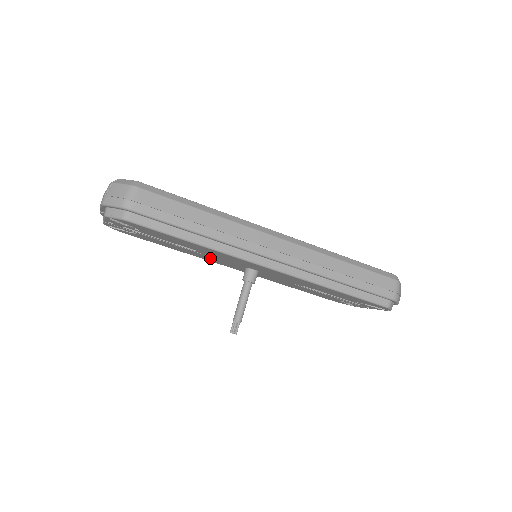
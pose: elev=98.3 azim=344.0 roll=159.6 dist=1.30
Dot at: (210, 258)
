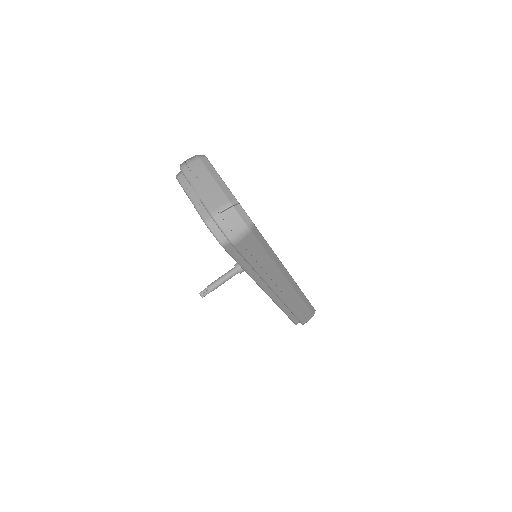
Dot at: occluded
